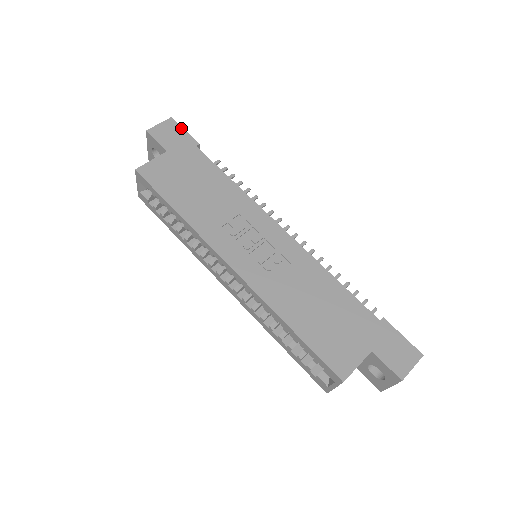
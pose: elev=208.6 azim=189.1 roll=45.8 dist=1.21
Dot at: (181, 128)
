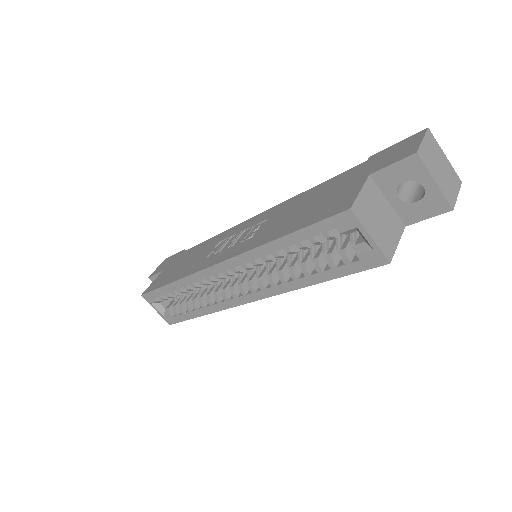
Dot at: (172, 256)
